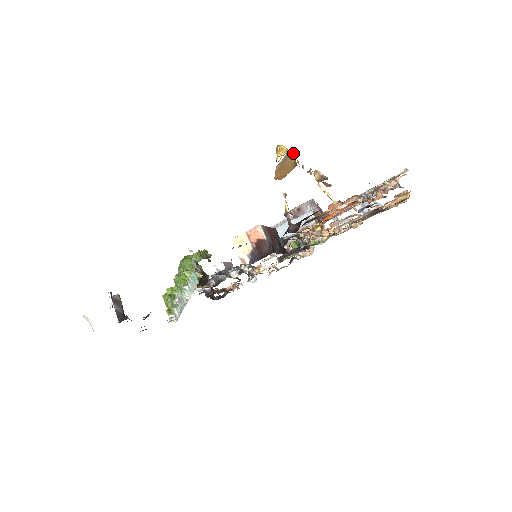
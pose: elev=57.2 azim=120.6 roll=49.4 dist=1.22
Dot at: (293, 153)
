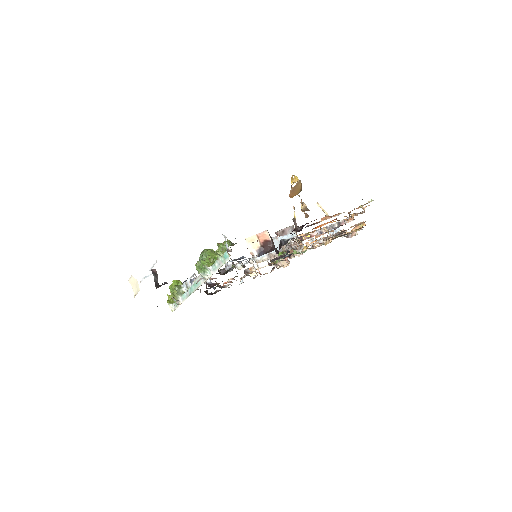
Dot at: occluded
